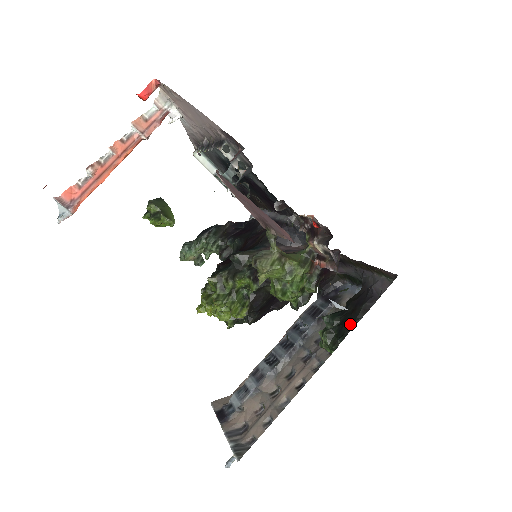
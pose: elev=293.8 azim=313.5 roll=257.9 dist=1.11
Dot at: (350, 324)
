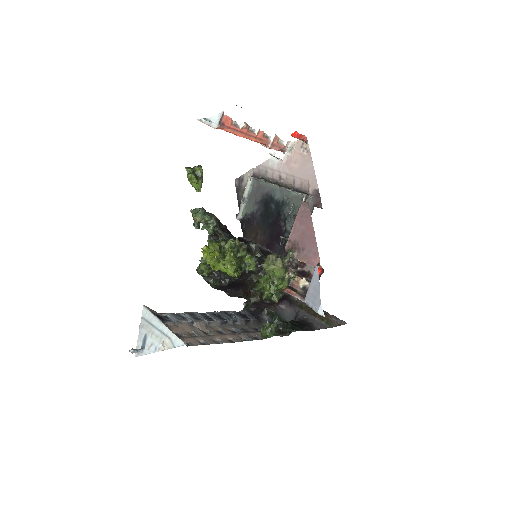
Dot at: (300, 328)
